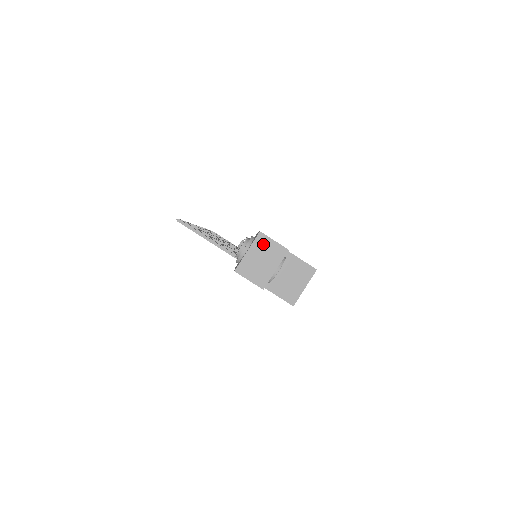
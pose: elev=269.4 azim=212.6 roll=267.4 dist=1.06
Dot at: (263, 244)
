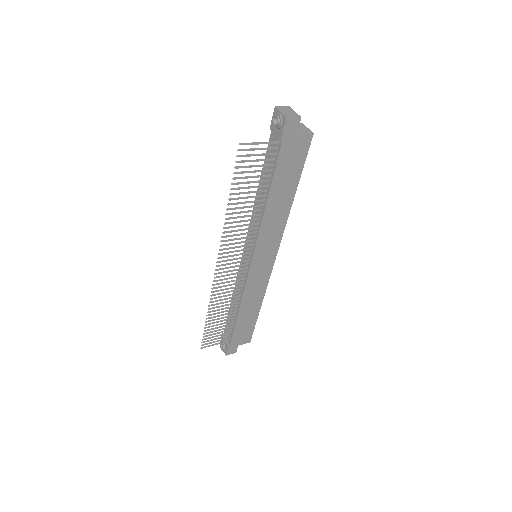
Dot at: (281, 109)
